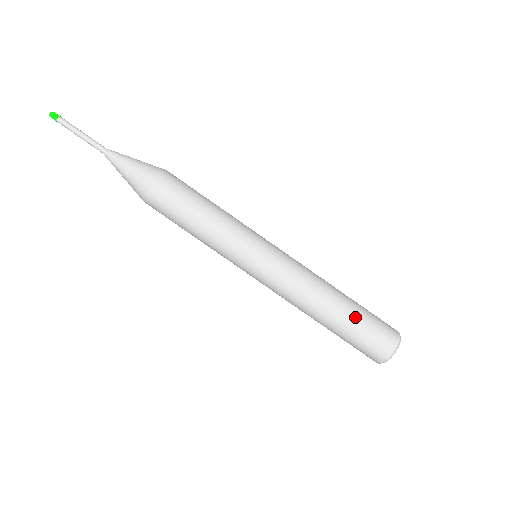
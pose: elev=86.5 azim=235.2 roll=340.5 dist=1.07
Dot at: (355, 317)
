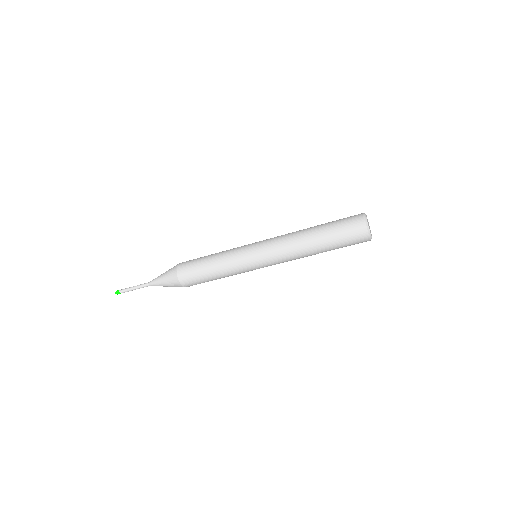
Dot at: (331, 243)
